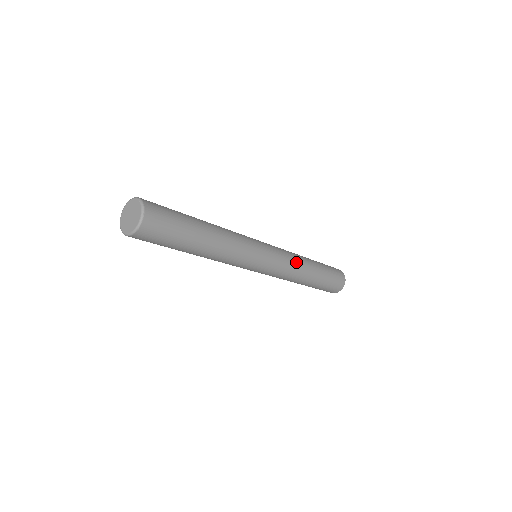
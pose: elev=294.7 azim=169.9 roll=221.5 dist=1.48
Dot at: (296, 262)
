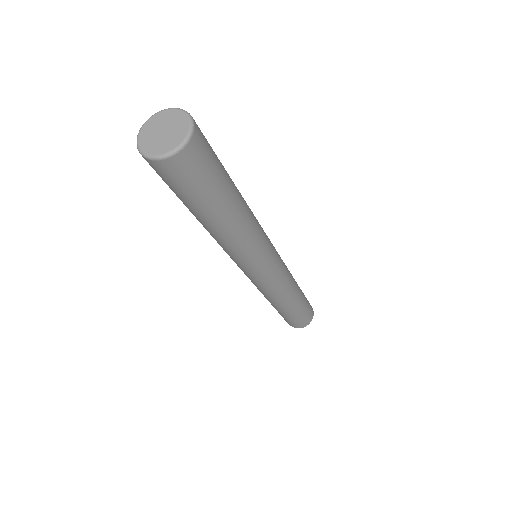
Dot at: (285, 289)
